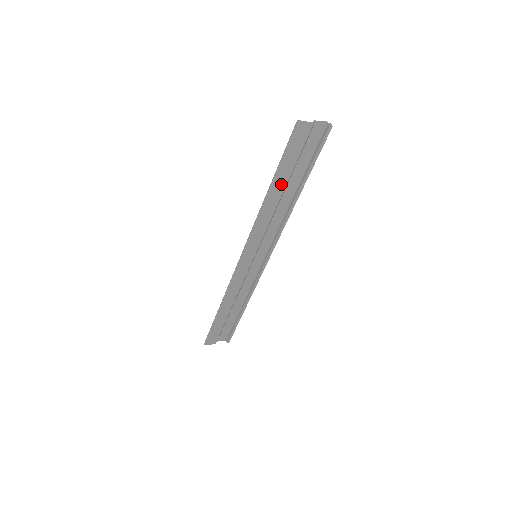
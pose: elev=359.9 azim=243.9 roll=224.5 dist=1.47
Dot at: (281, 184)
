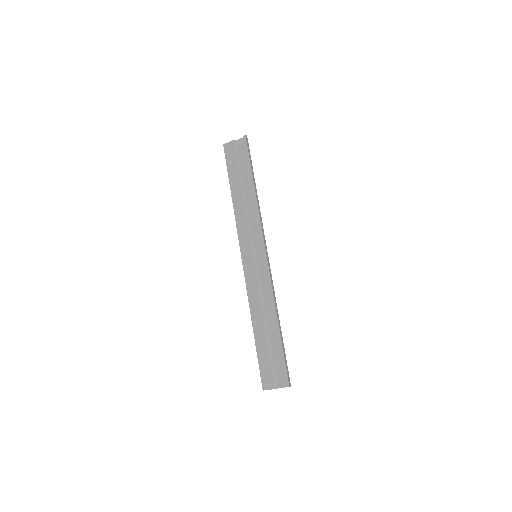
Dot at: (237, 186)
